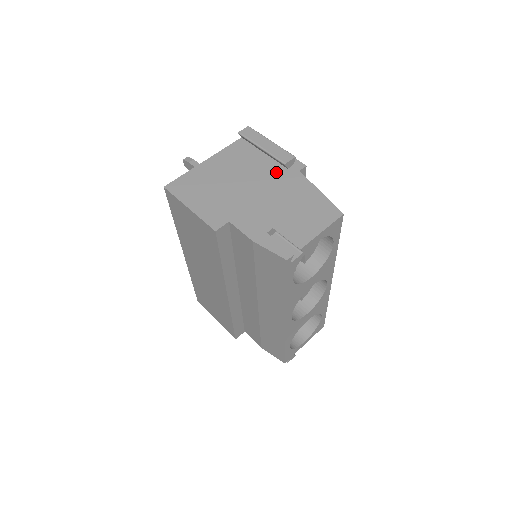
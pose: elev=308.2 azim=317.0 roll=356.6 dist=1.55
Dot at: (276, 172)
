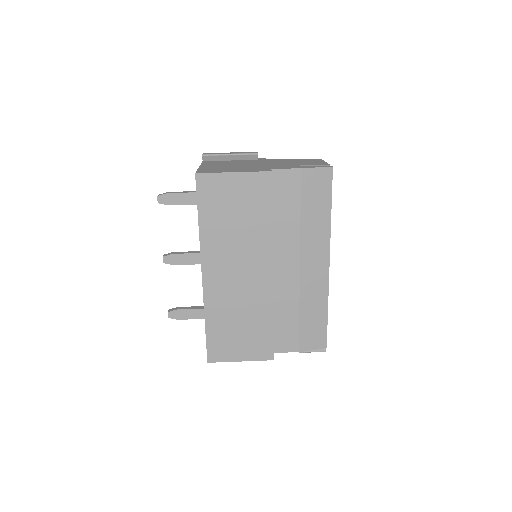
Dot at: (254, 161)
